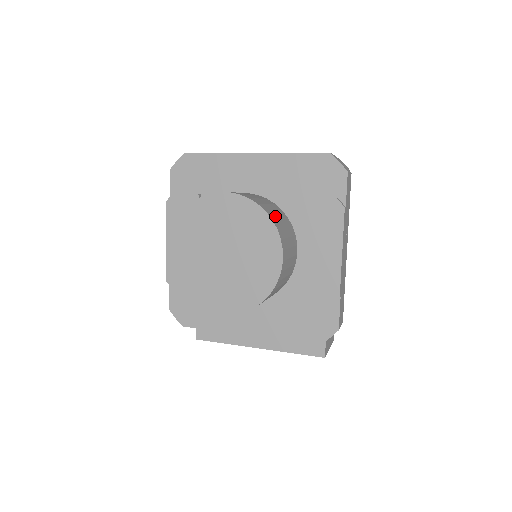
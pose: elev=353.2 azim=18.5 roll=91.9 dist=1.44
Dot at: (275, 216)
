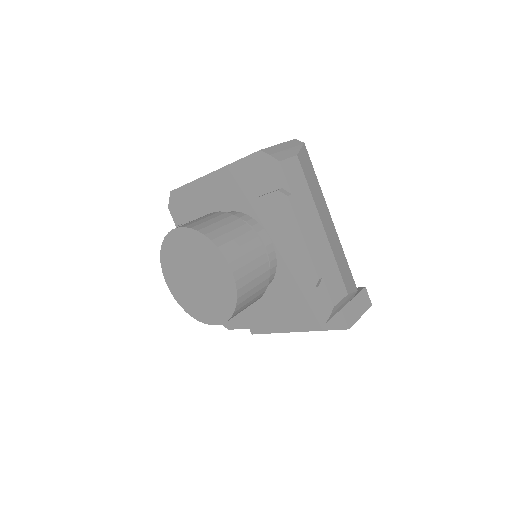
Dot at: (220, 233)
